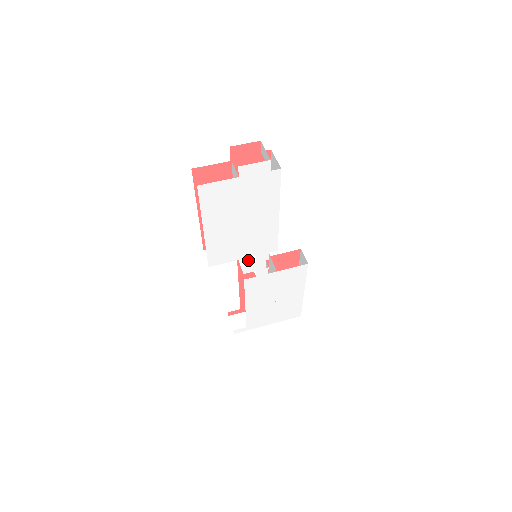
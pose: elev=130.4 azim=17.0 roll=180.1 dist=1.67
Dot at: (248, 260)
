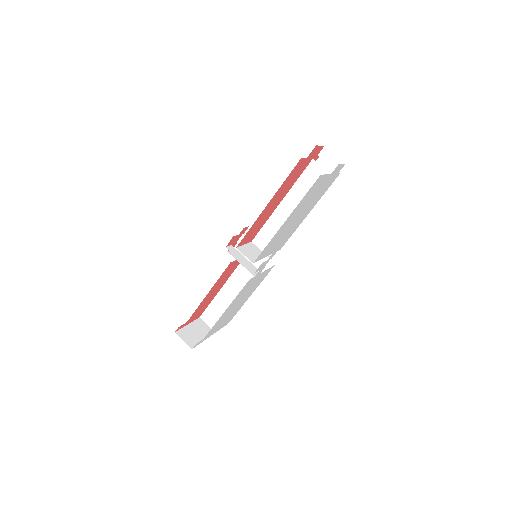
Dot at: (247, 261)
